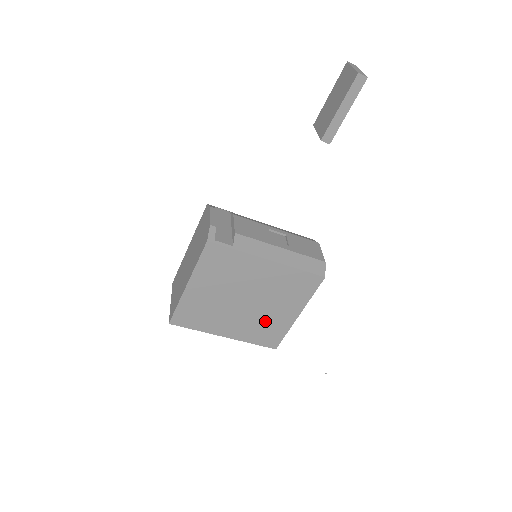
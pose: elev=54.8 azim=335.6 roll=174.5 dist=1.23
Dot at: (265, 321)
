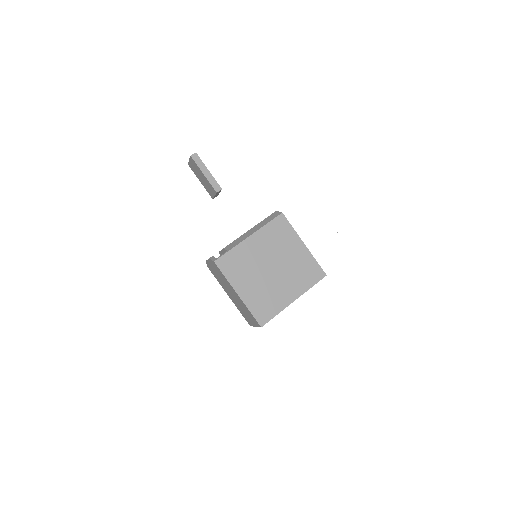
Dot at: (297, 267)
